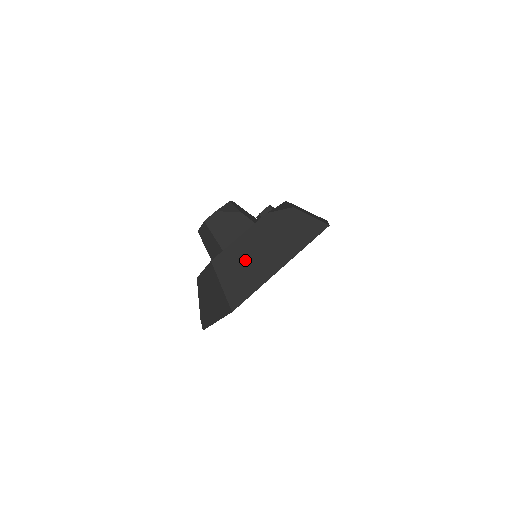
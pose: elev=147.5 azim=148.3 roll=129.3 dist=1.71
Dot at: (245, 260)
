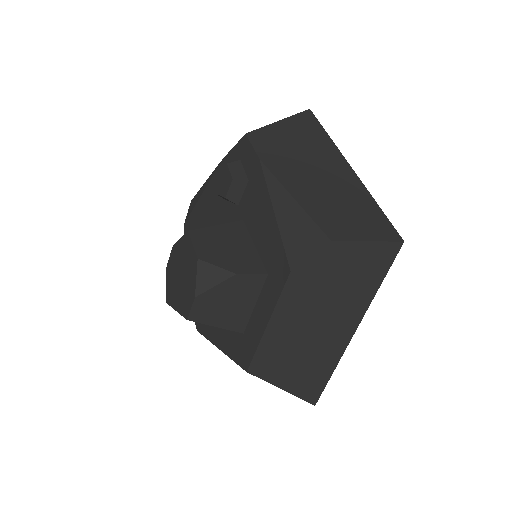
Dot at: (296, 348)
